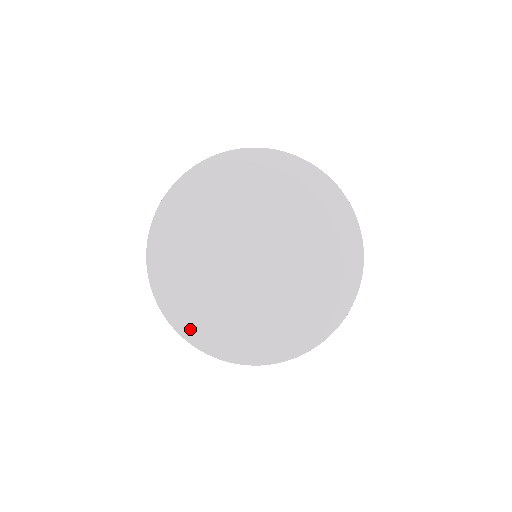
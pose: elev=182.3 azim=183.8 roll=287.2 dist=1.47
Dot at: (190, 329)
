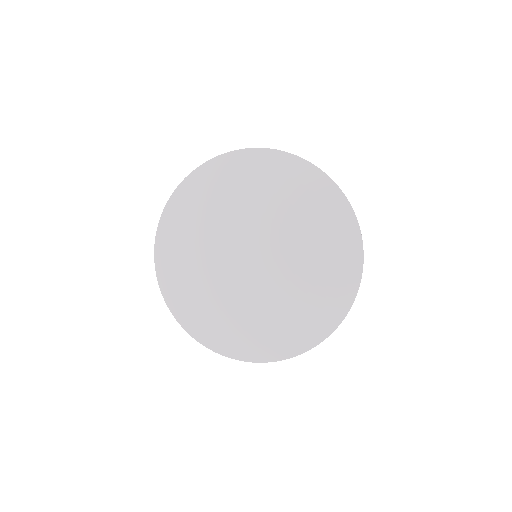
Dot at: (178, 306)
